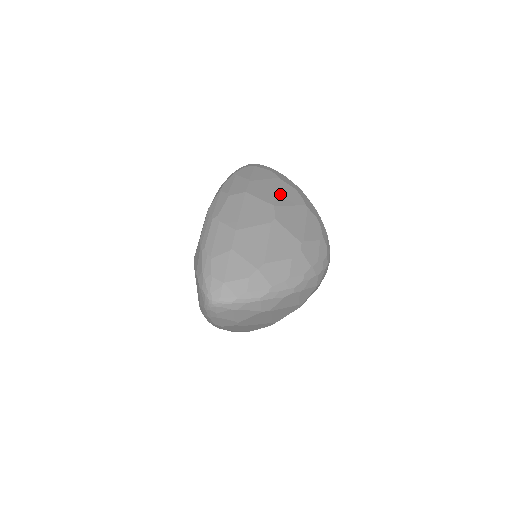
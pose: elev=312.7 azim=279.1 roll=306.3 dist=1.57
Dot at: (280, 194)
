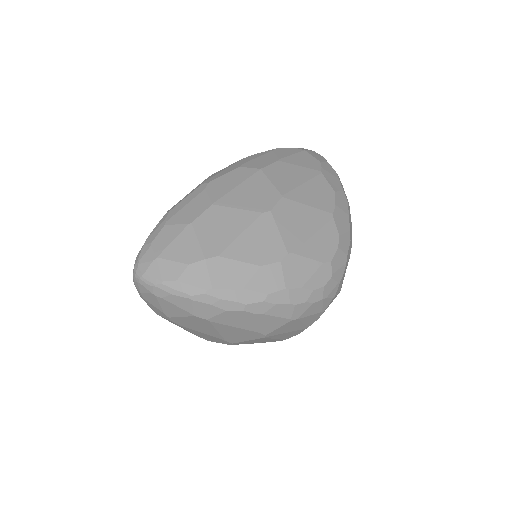
Dot at: (305, 188)
